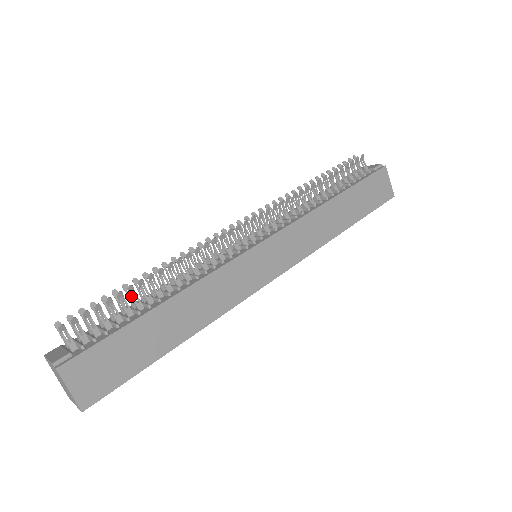
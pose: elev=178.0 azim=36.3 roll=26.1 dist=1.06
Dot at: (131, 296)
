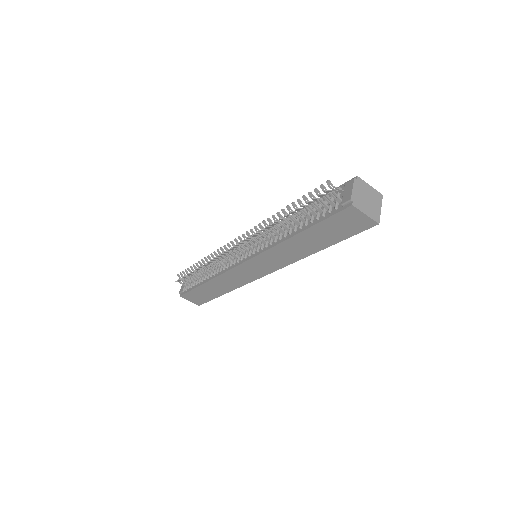
Dot at: (195, 273)
